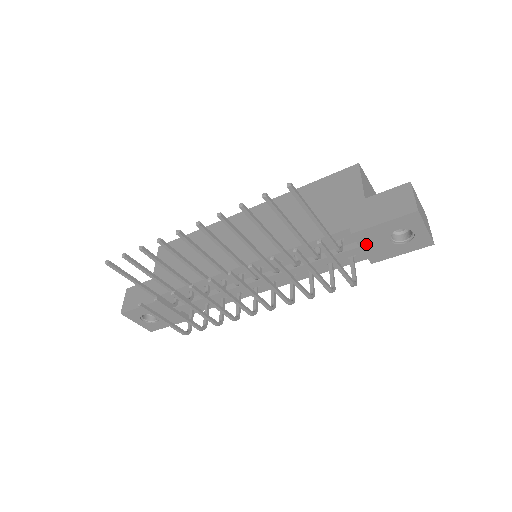
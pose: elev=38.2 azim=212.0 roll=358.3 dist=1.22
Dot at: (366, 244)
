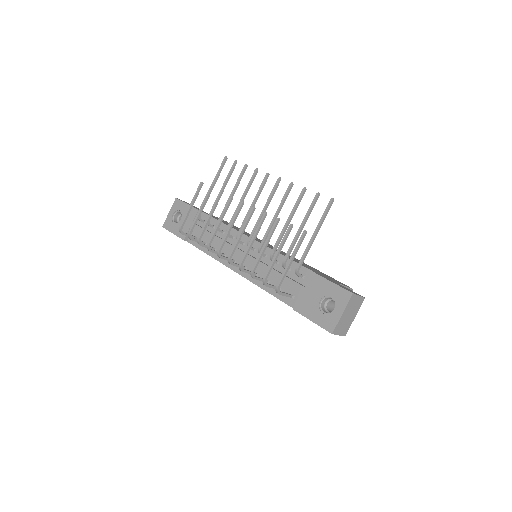
Dot at: (309, 289)
